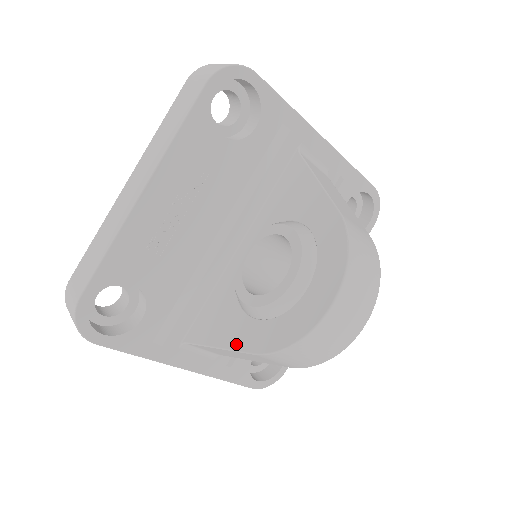
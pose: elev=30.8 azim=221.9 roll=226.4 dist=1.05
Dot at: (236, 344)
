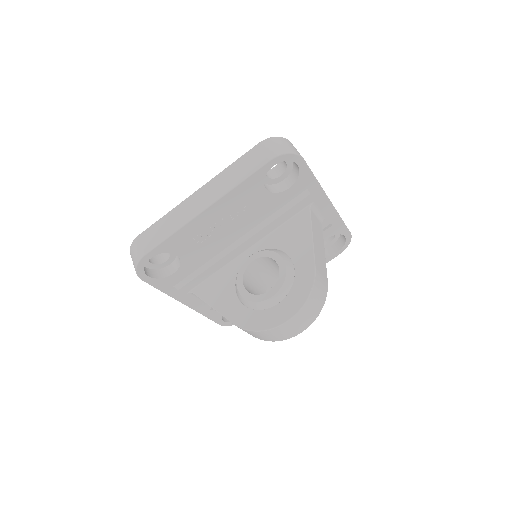
Dot at: (225, 312)
